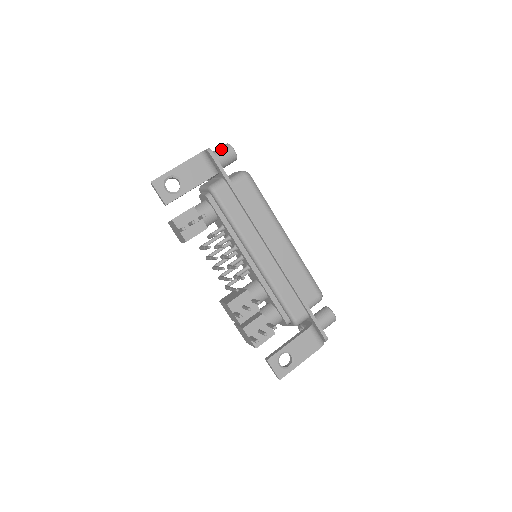
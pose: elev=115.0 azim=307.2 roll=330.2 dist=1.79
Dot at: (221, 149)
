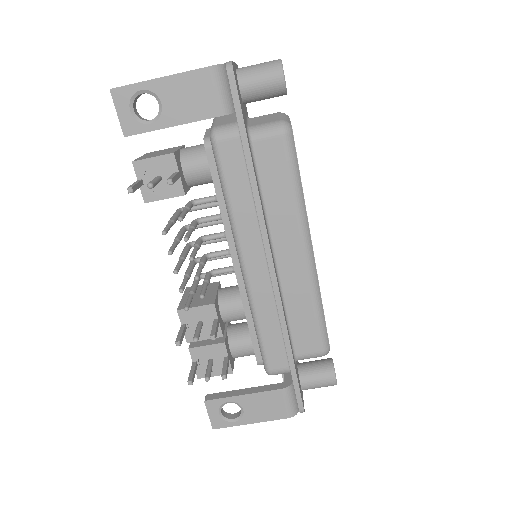
Dot at: (263, 67)
